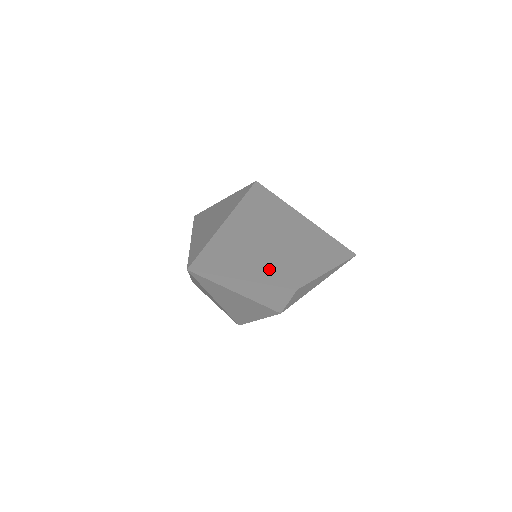
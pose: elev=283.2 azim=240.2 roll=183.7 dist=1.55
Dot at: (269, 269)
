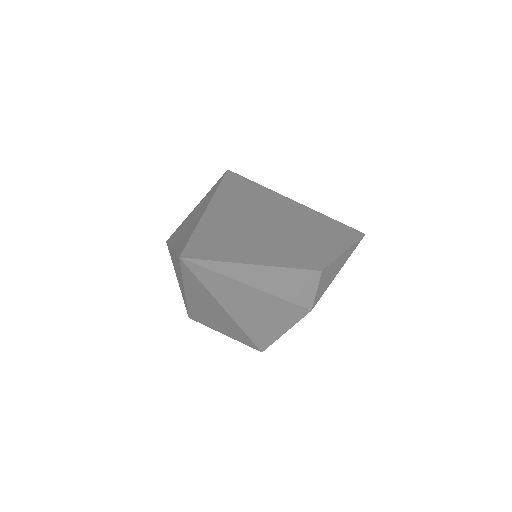
Dot at: (281, 252)
